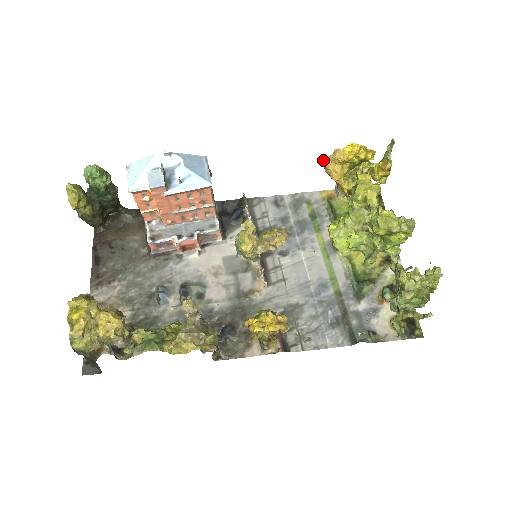
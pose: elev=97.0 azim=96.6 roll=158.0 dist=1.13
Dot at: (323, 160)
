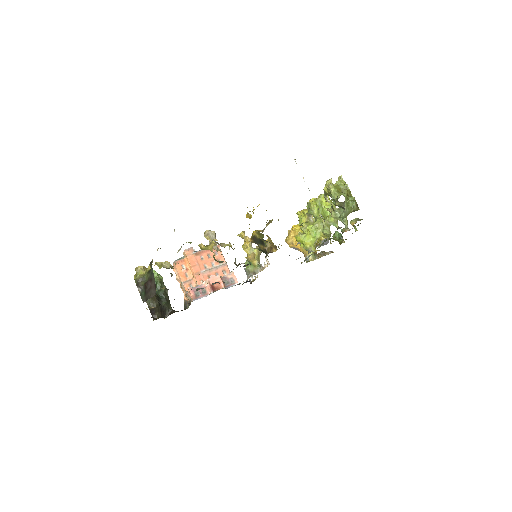
Dot at: (285, 240)
